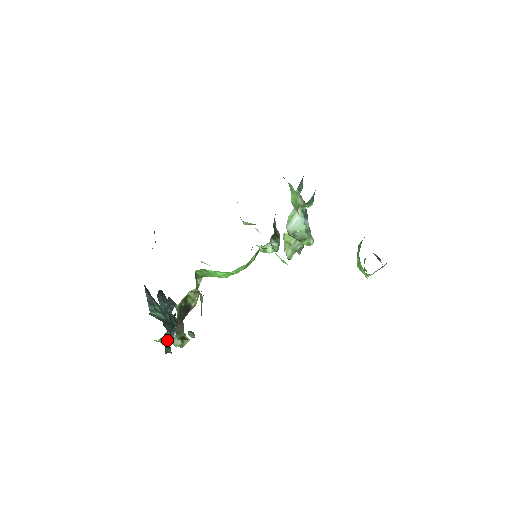
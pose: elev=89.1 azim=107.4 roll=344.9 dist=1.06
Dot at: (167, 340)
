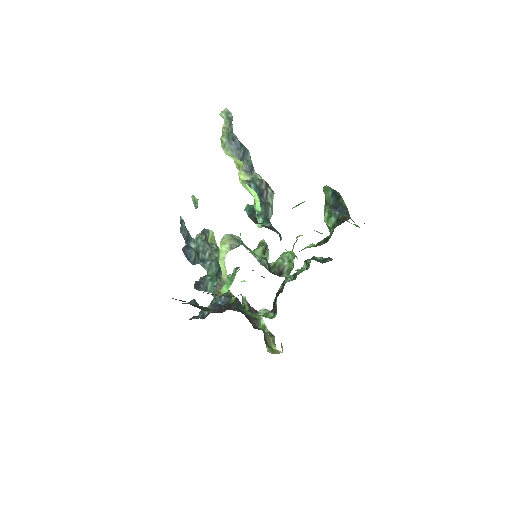
Dot at: occluded
